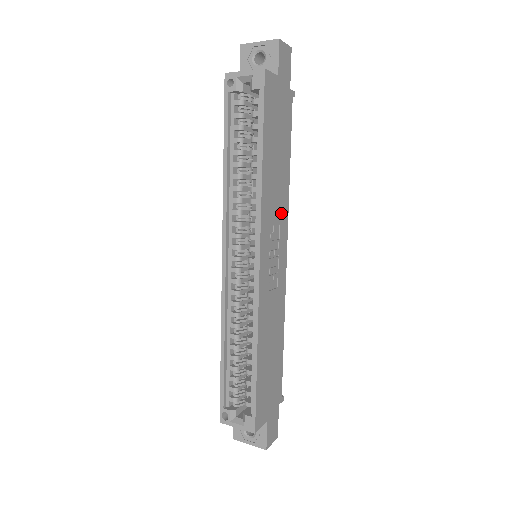
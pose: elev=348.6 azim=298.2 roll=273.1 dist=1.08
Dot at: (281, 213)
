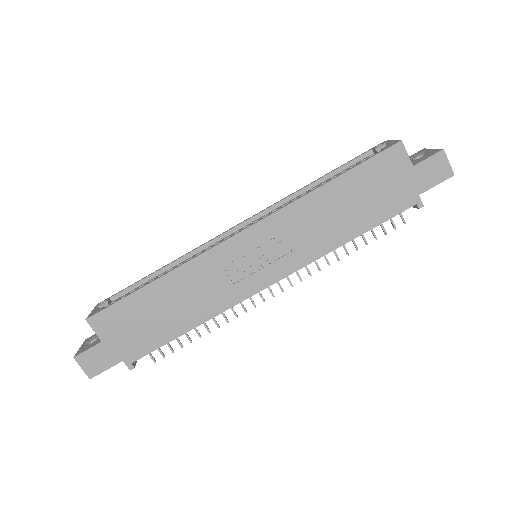
Dot at: (303, 248)
